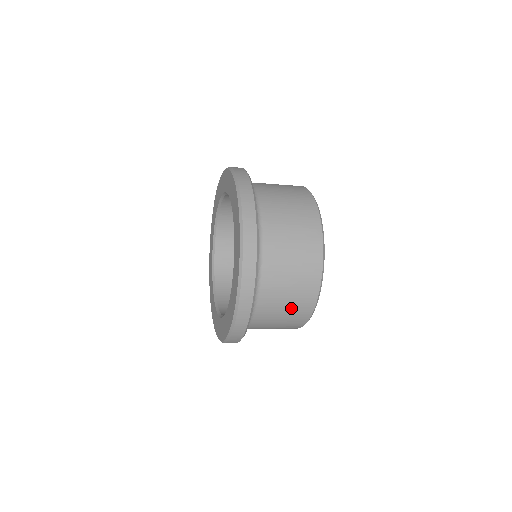
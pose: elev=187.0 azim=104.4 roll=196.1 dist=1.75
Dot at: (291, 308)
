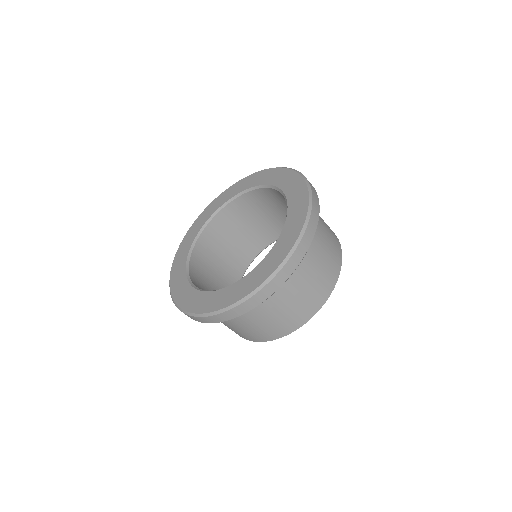
Dot at: (260, 329)
